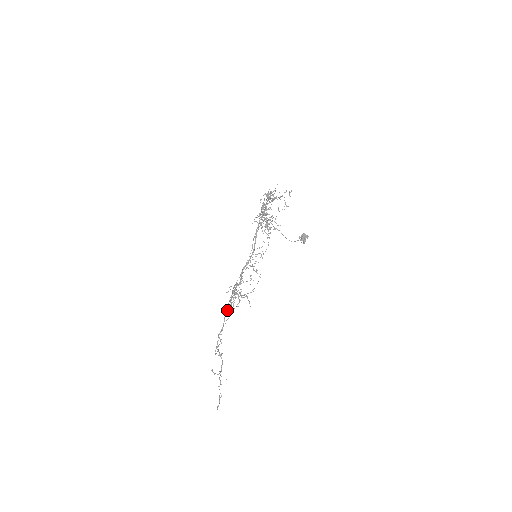
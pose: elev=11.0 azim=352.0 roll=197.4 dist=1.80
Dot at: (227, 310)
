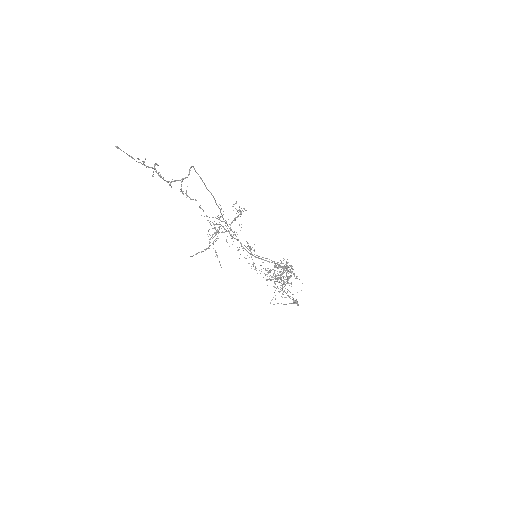
Dot at: occluded
